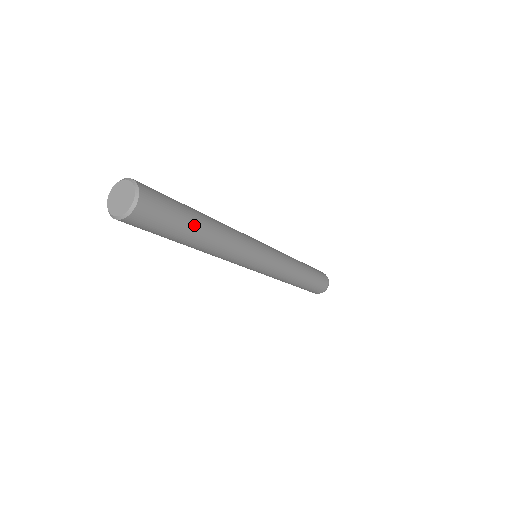
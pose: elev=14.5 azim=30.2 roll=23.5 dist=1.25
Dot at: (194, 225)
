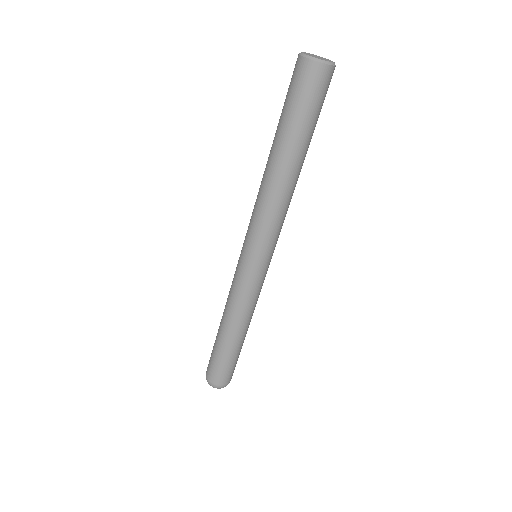
Dot at: occluded
